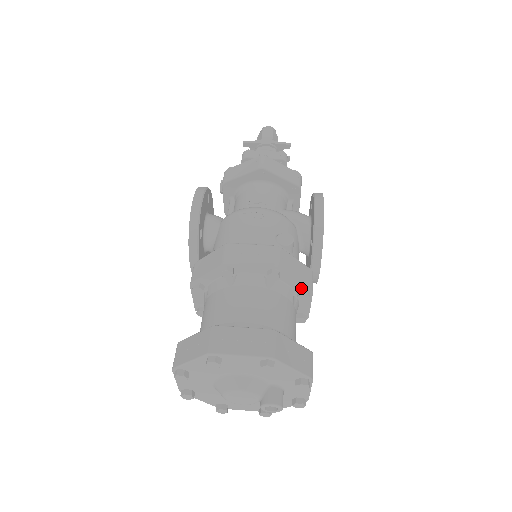
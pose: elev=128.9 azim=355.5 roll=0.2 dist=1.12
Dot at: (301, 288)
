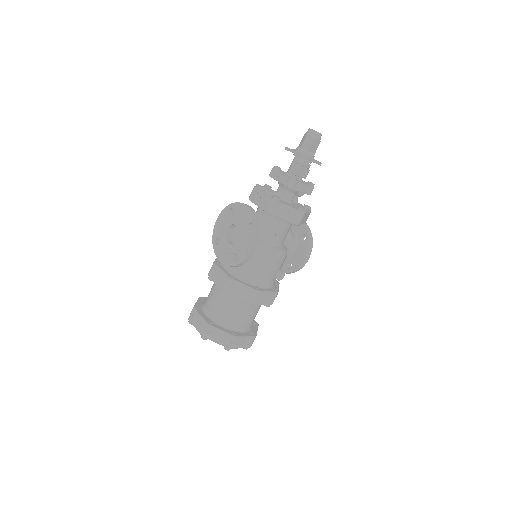
Dot at: occluded
